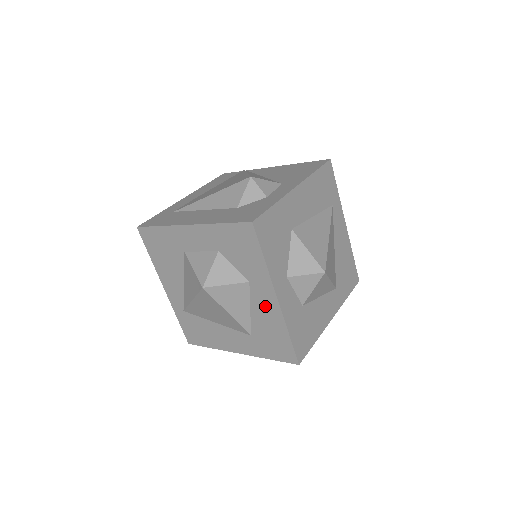
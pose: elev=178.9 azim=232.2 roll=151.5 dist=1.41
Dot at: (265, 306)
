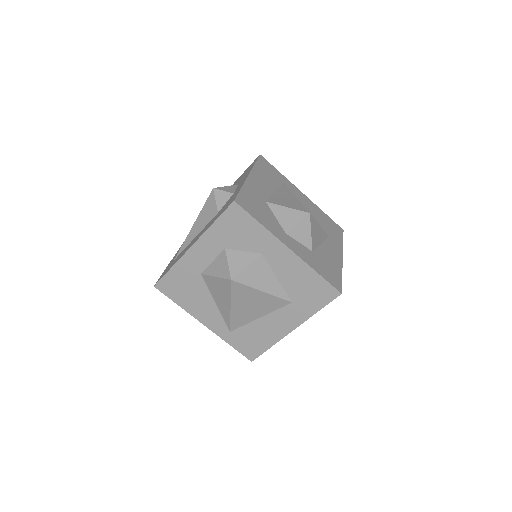
Dot at: (285, 264)
